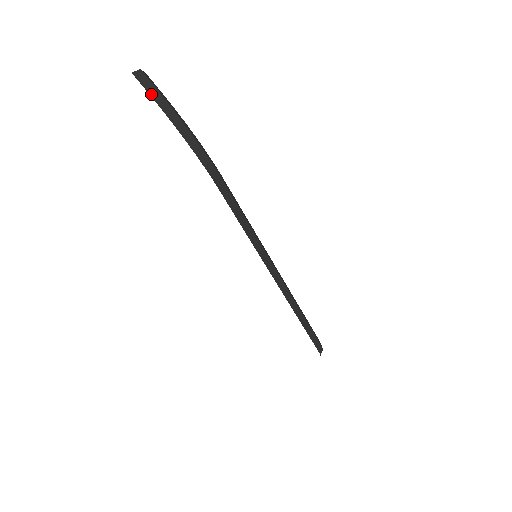
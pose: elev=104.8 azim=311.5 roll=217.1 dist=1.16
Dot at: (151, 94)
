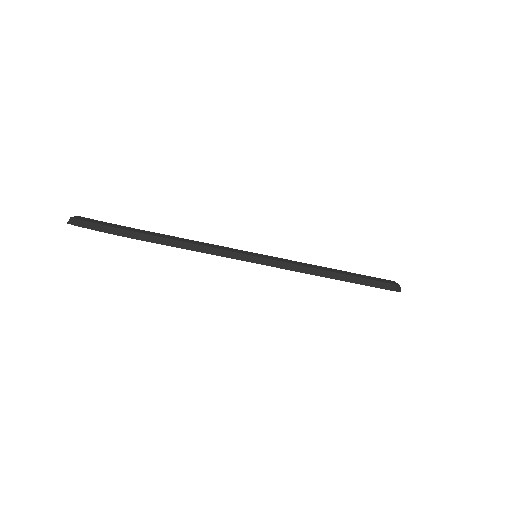
Dot at: (79, 225)
